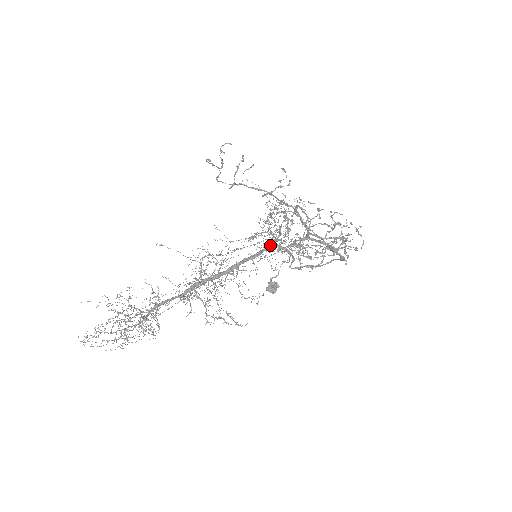
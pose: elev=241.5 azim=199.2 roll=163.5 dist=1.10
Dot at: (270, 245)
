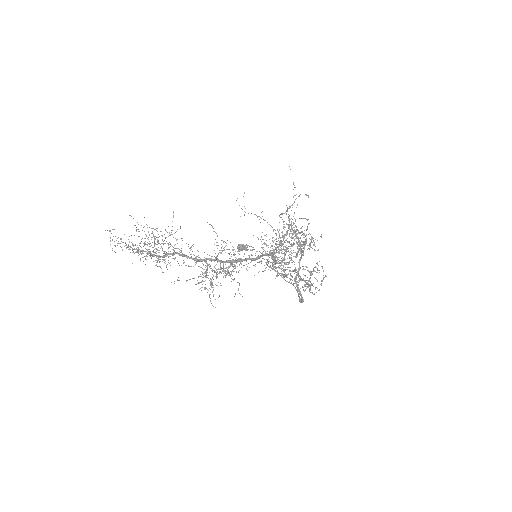
Dot at: occluded
